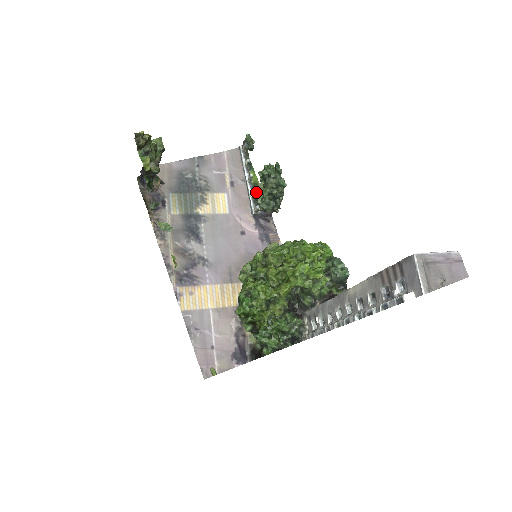
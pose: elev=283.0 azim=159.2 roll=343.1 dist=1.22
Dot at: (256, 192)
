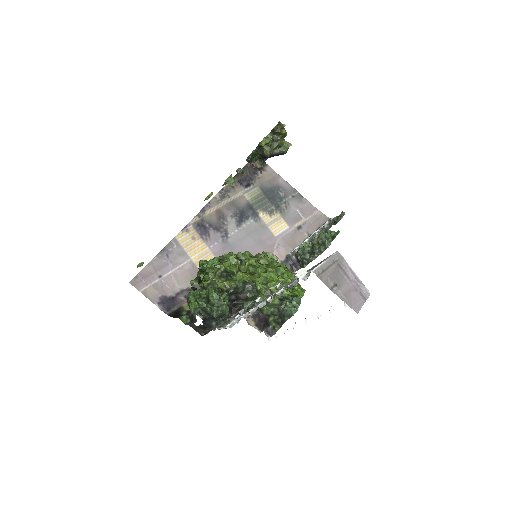
Dot at: occluded
